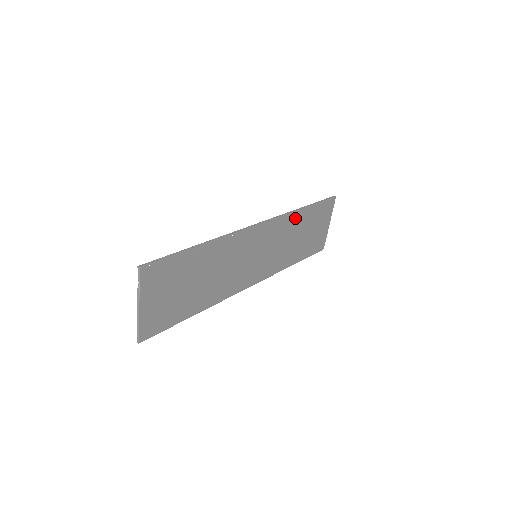
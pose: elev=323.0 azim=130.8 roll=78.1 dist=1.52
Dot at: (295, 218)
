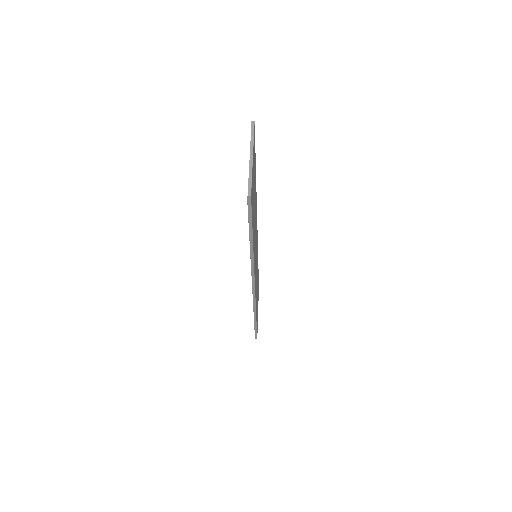
Dot at: occluded
